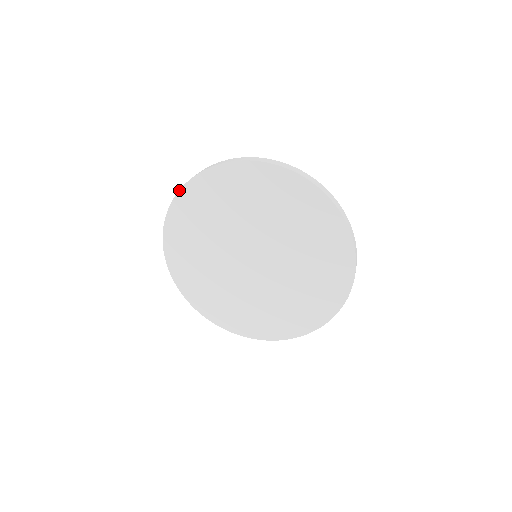
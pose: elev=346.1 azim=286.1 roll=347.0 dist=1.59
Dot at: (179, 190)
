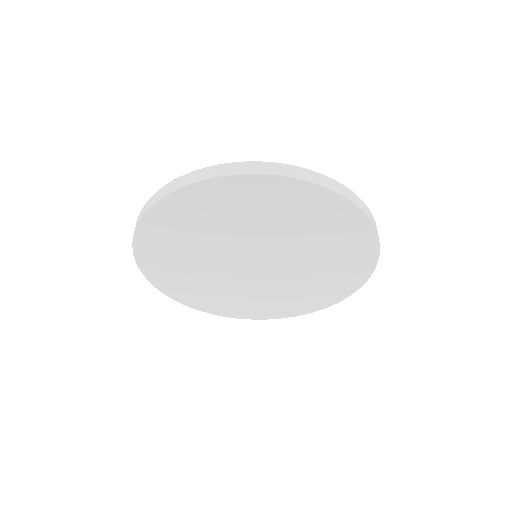
Dot at: (149, 208)
